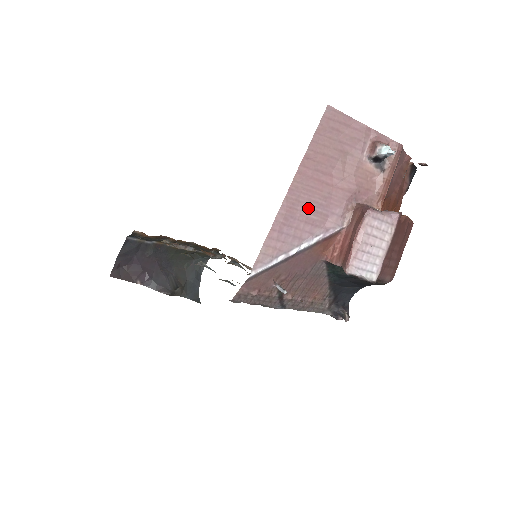
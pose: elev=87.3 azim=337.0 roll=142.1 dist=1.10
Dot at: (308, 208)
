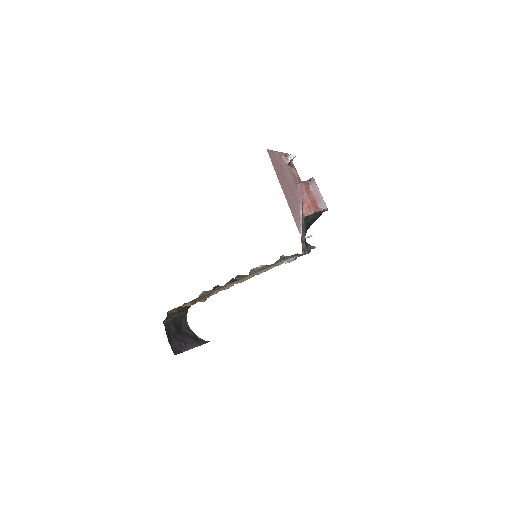
Dot at: (291, 195)
